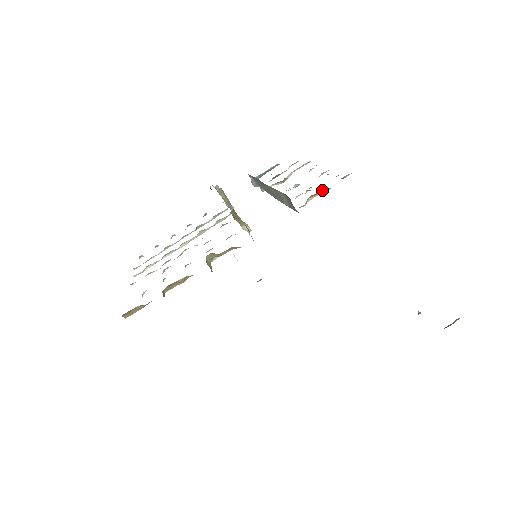
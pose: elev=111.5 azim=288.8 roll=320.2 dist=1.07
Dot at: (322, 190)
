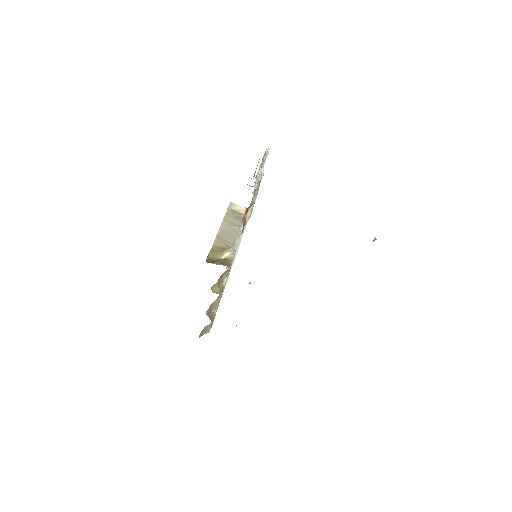
Dot at: (248, 207)
